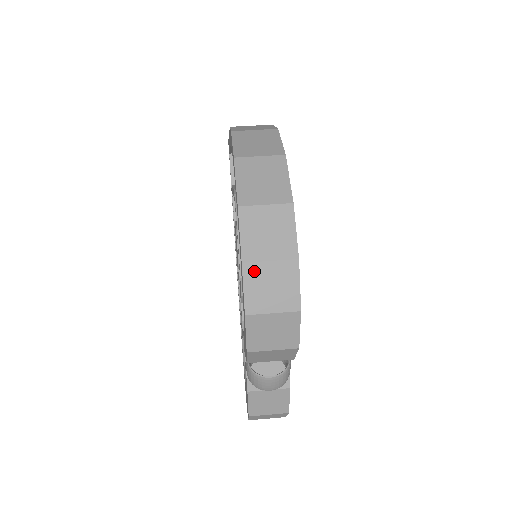
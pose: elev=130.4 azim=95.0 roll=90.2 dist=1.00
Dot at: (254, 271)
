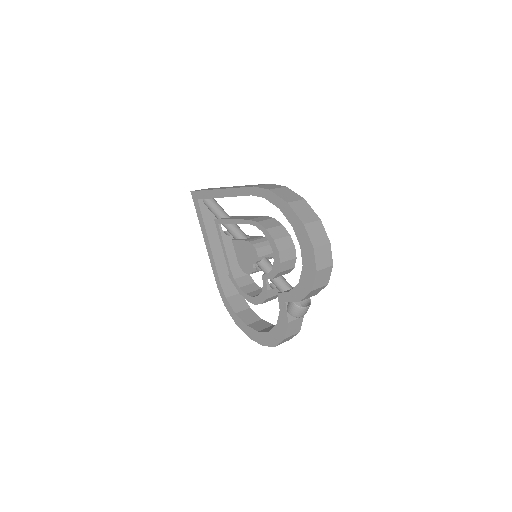
Dot at: (318, 251)
